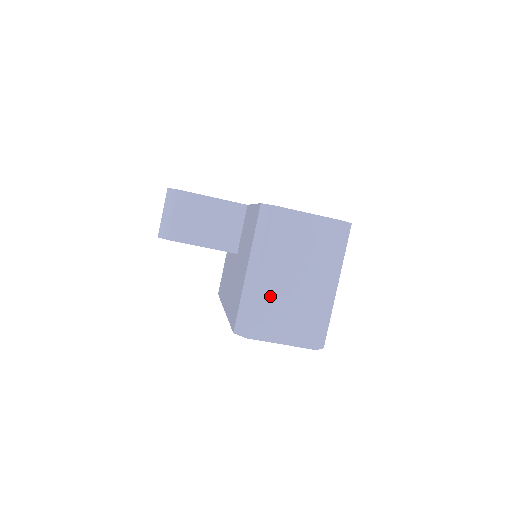
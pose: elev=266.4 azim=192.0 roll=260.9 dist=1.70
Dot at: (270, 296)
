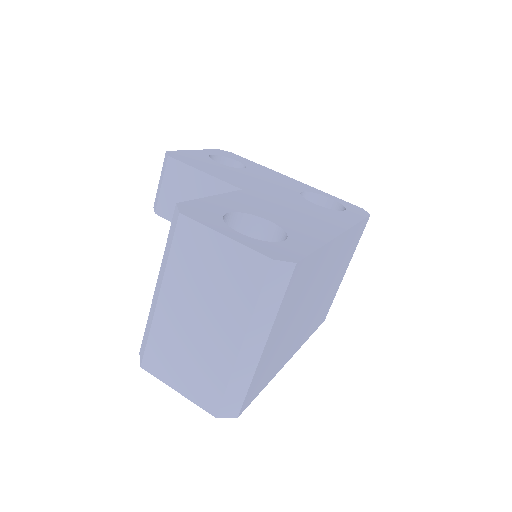
Dot at: (167, 329)
